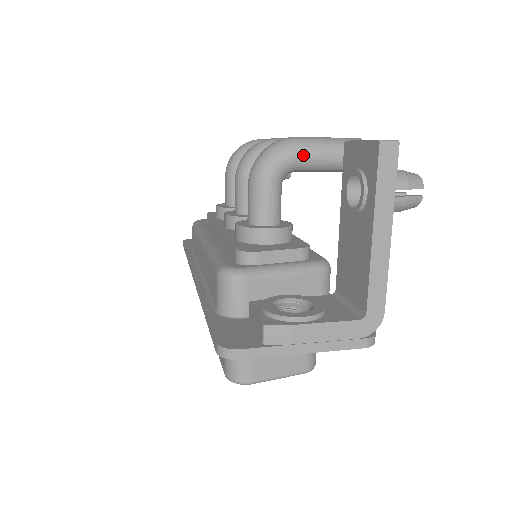
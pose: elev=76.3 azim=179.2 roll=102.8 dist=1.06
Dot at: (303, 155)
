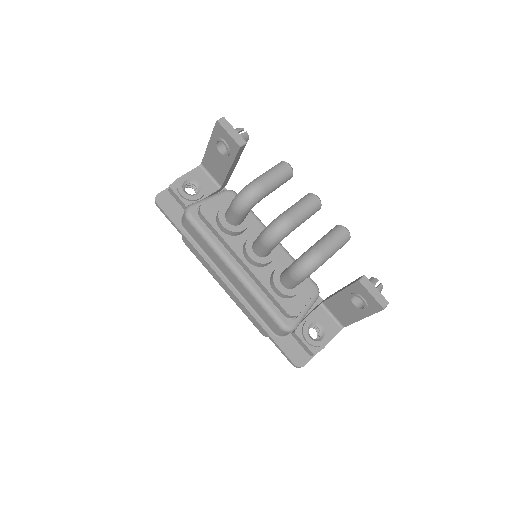
Dot at: occluded
